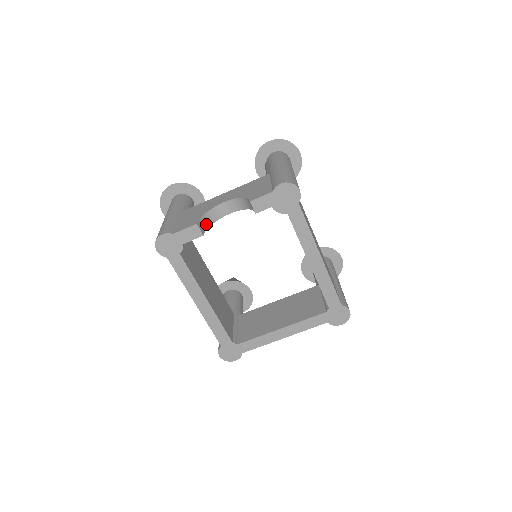
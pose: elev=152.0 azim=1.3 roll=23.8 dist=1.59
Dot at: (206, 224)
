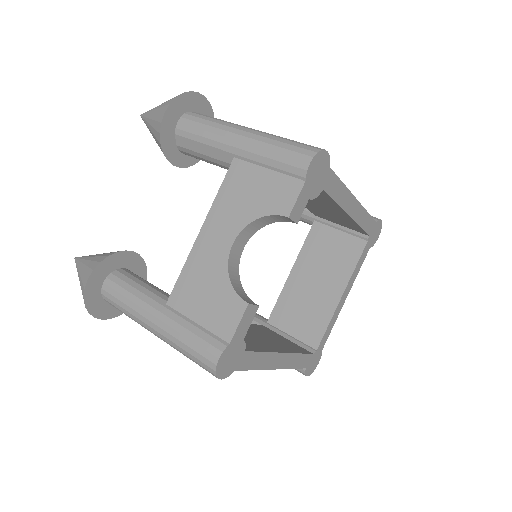
Dot at: (240, 290)
